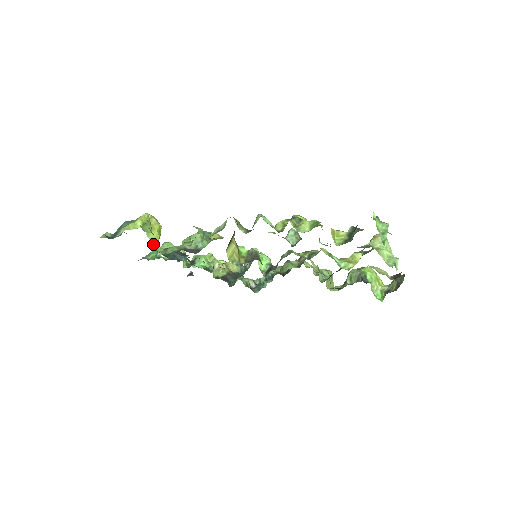
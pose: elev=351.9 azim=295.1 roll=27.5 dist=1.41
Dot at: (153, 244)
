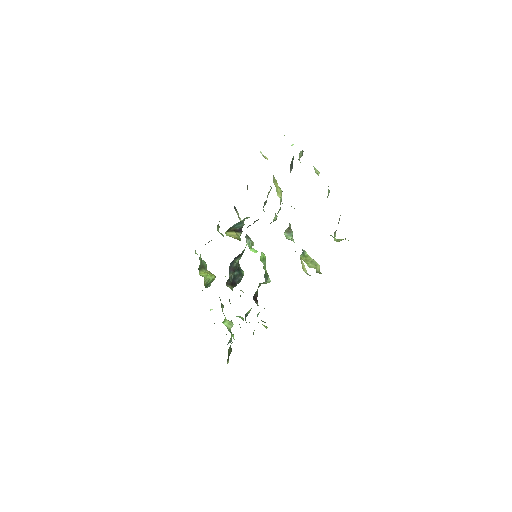
Dot at: (201, 273)
